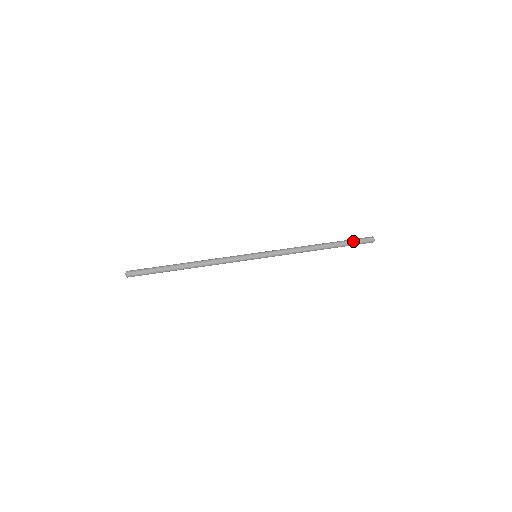
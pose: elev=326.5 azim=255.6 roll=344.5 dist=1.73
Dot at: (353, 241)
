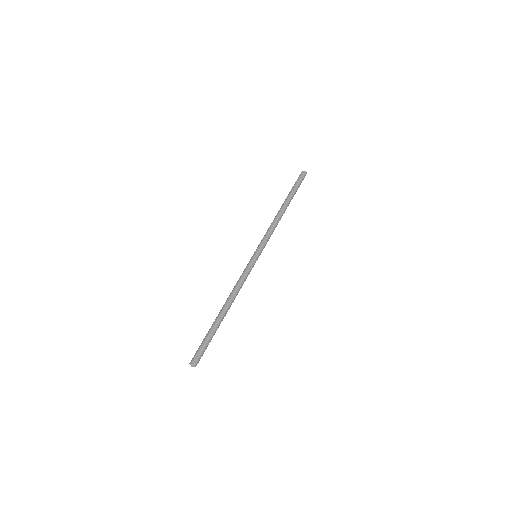
Dot at: occluded
